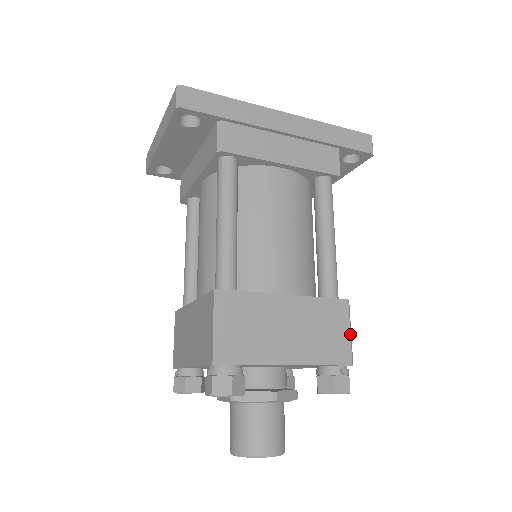
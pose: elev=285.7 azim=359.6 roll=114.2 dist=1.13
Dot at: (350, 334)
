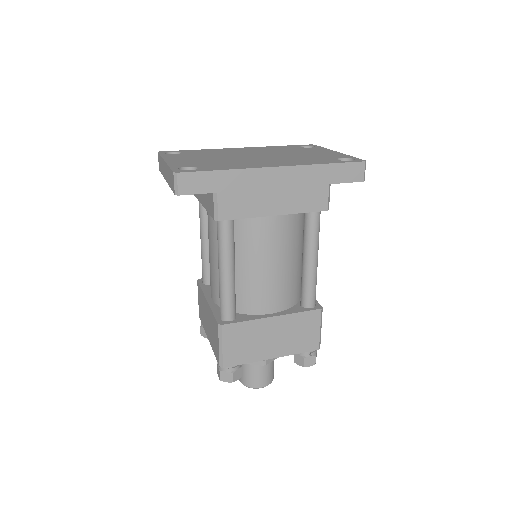
Dot at: (320, 331)
